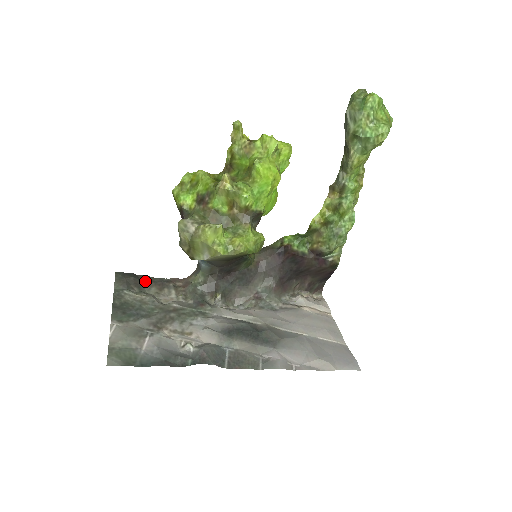
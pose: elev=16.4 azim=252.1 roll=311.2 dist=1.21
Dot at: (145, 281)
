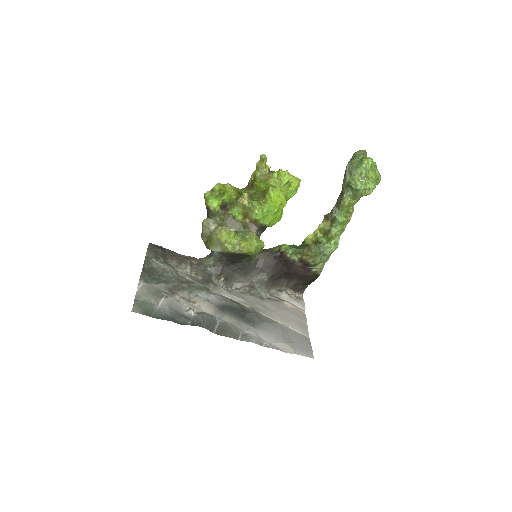
Dot at: (169, 254)
